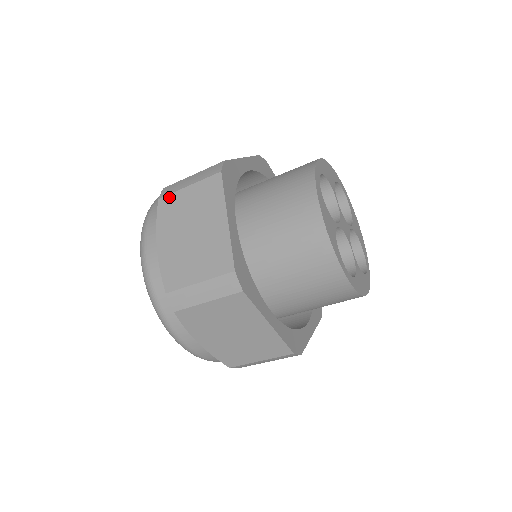
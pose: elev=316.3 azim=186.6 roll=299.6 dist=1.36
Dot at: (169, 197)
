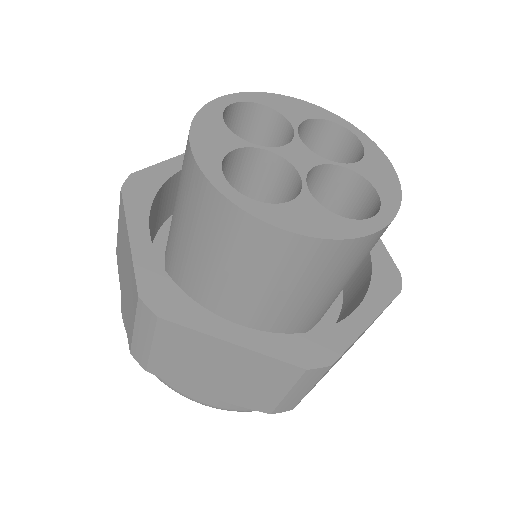
Dot at: (152, 365)
